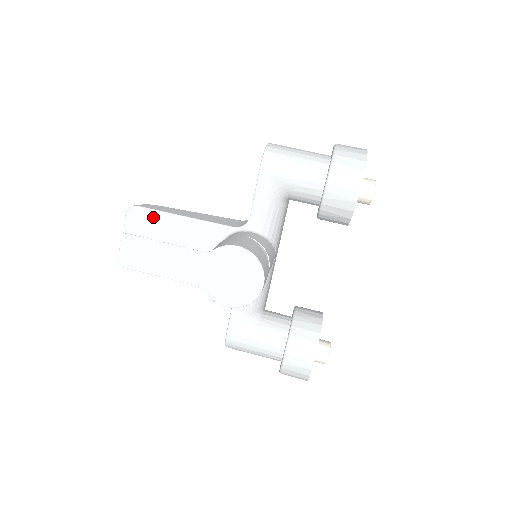
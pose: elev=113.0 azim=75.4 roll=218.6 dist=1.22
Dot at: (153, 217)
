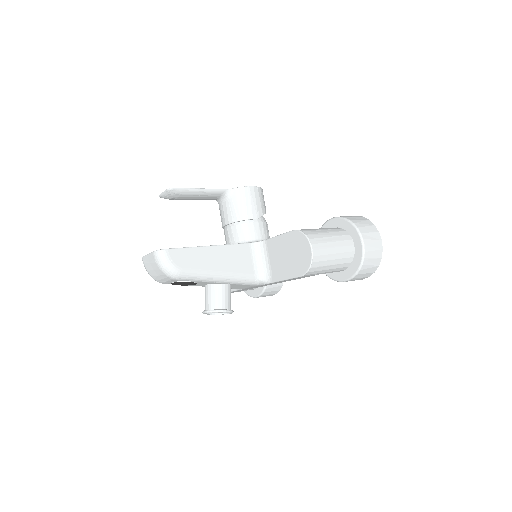
Dot at: occluded
